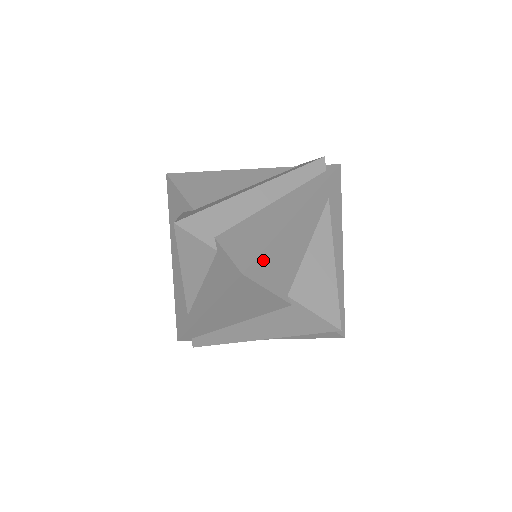
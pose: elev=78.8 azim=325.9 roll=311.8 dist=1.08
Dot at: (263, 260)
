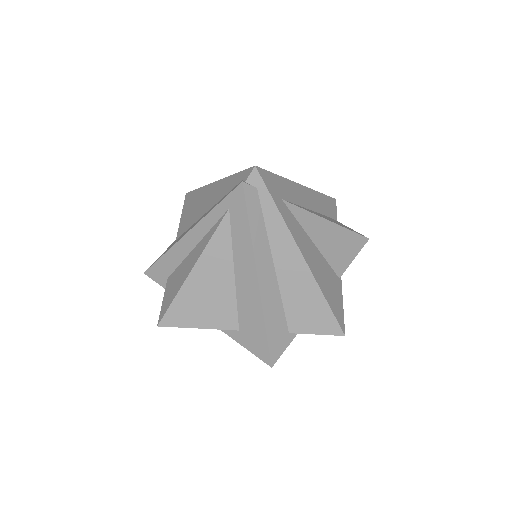
Dot at: (334, 310)
